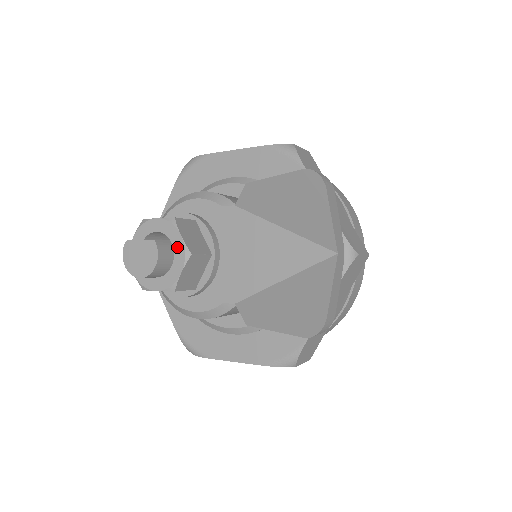
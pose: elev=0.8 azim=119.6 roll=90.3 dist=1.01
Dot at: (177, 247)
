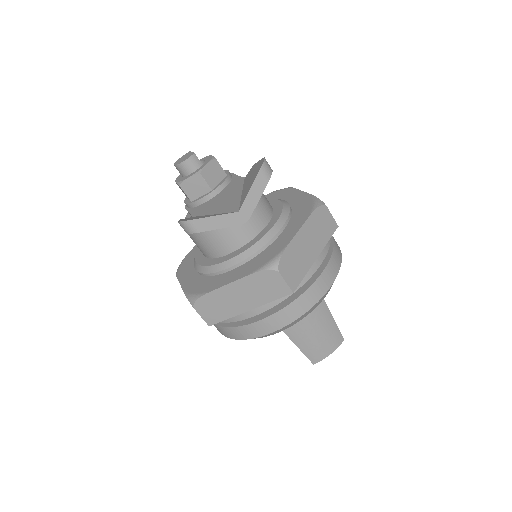
Dot at: (201, 168)
